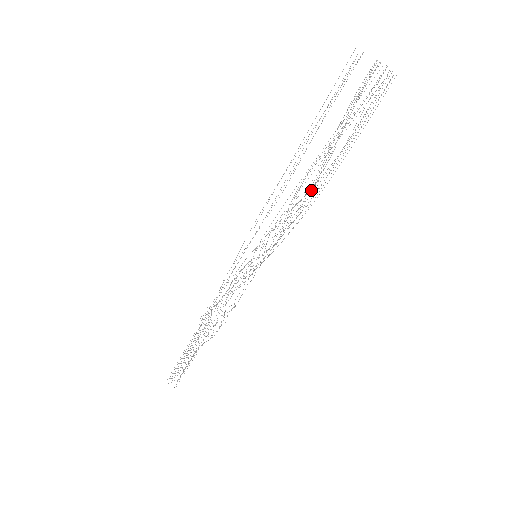
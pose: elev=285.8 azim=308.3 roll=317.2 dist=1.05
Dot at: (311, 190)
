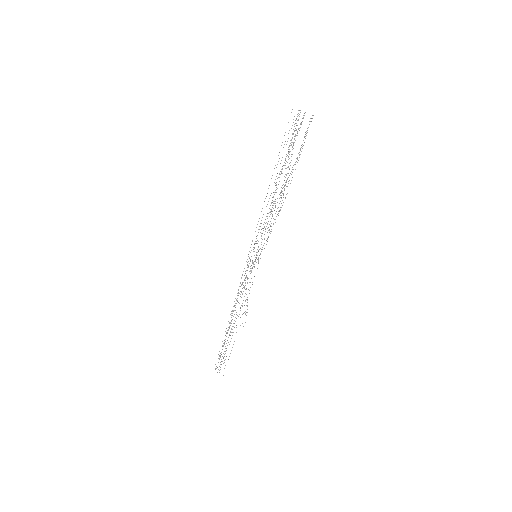
Dot at: occluded
